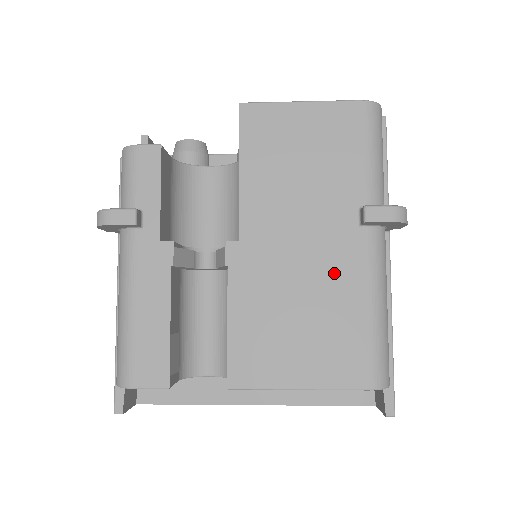
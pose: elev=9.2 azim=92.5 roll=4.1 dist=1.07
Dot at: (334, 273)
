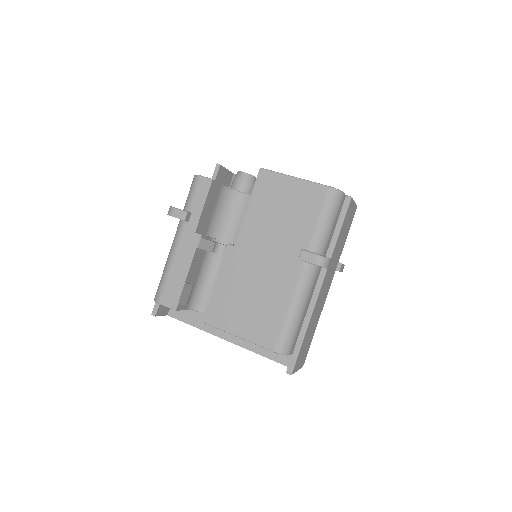
Dot at: (277, 281)
